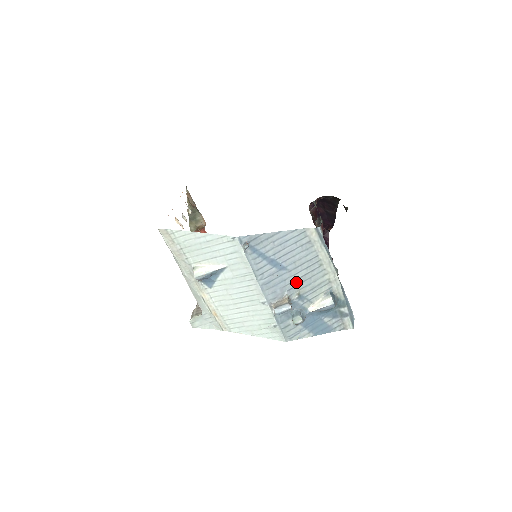
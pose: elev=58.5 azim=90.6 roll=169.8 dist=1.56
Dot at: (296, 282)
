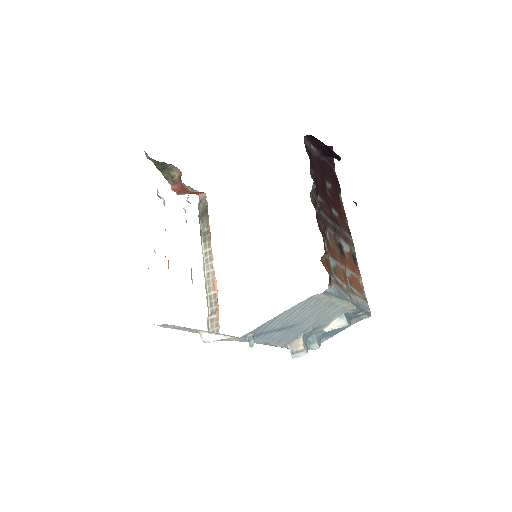
Dot at: (308, 325)
